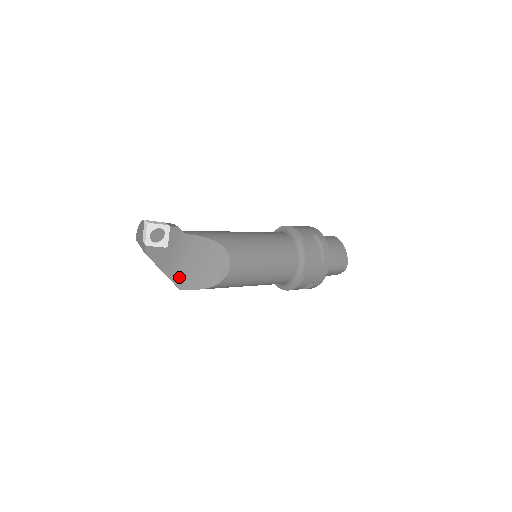
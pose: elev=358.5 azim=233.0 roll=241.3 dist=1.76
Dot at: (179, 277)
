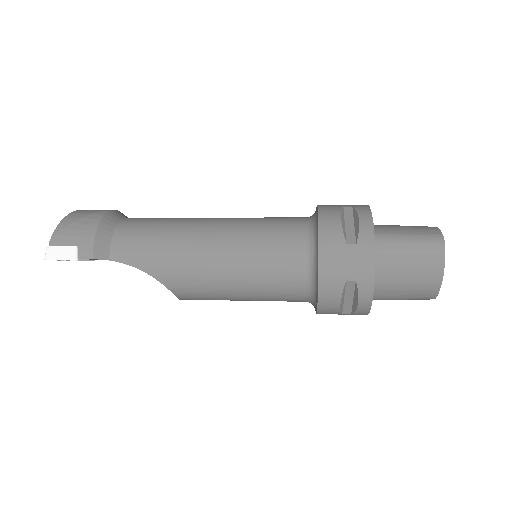
Dot at: occluded
